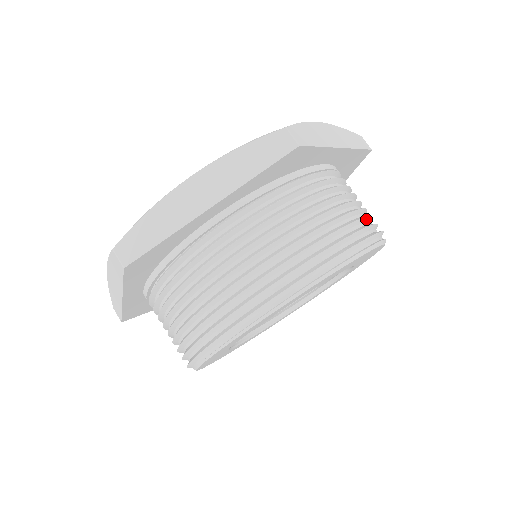
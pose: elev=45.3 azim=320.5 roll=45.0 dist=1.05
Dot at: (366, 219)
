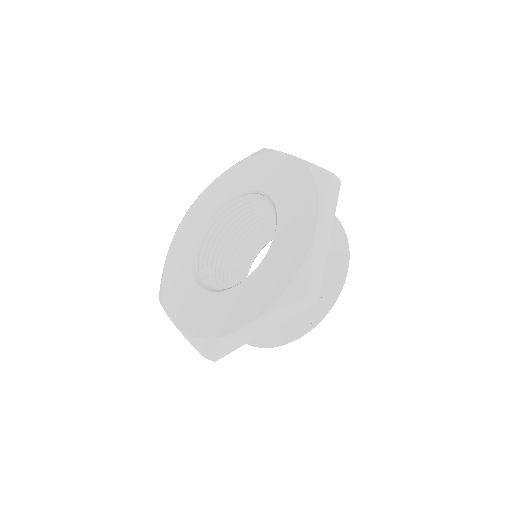
Dot at: (340, 255)
